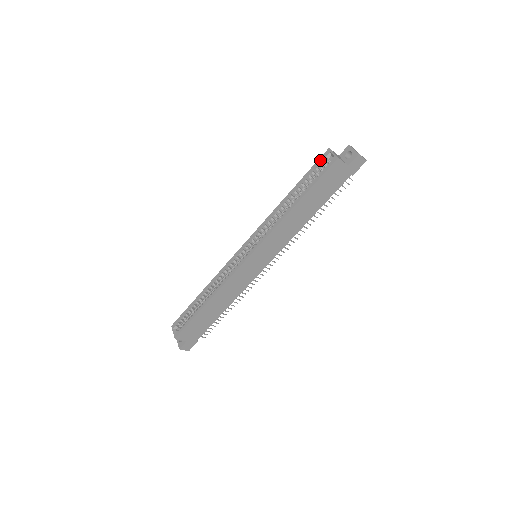
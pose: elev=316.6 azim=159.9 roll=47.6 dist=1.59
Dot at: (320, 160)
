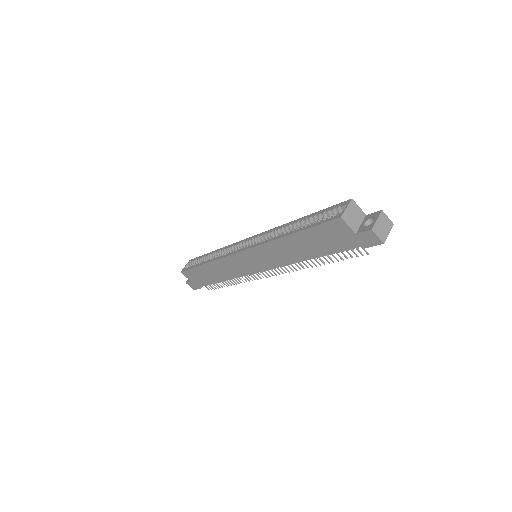
Dot at: (336, 206)
